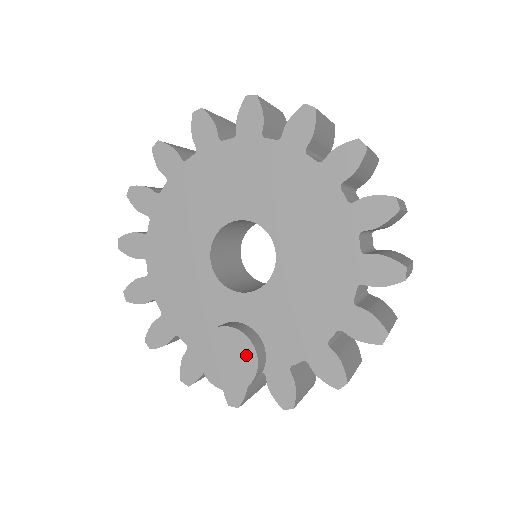
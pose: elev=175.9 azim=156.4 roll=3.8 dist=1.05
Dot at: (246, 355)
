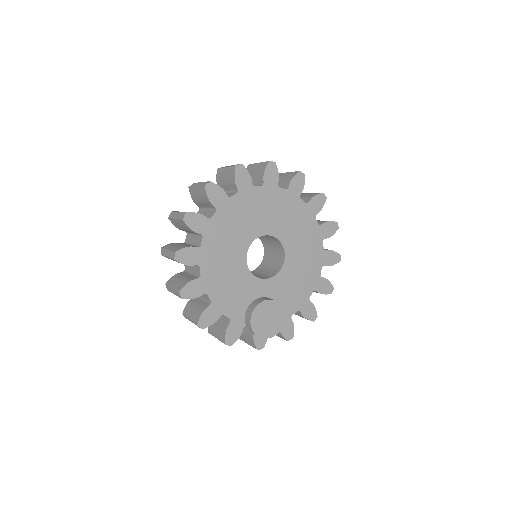
Dot at: (279, 314)
